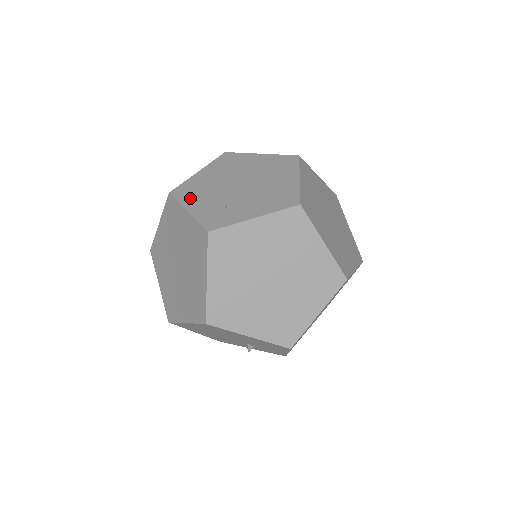
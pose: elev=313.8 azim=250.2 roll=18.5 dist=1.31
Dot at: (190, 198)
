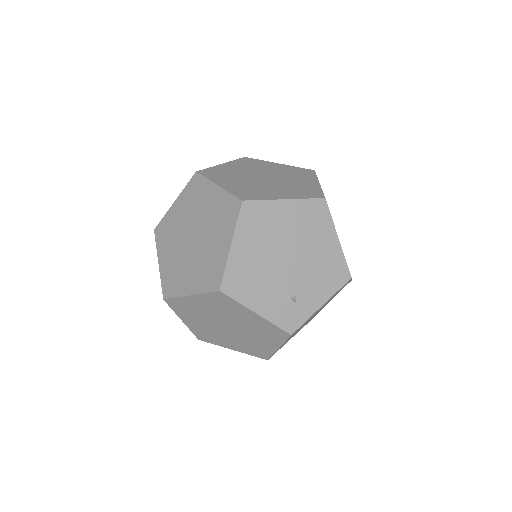
Dot at: (249, 294)
